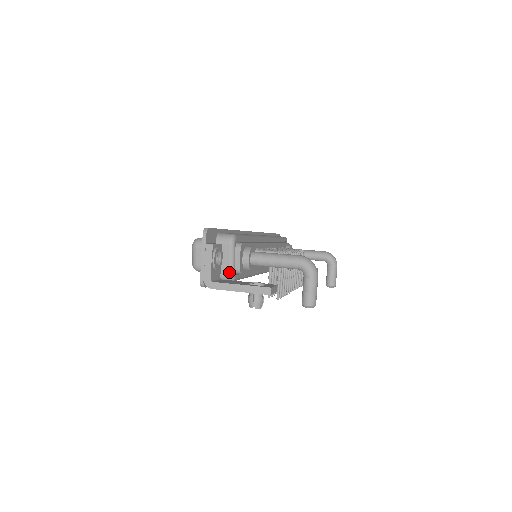
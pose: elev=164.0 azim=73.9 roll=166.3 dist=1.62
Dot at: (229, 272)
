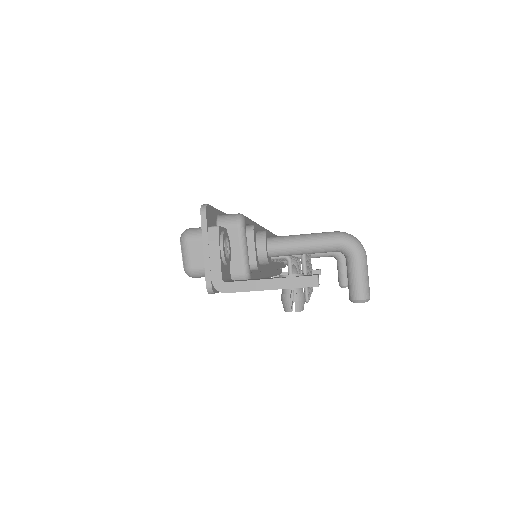
Dot at: (242, 269)
